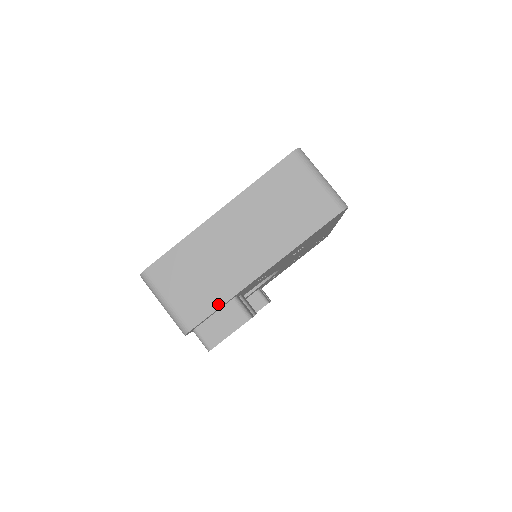
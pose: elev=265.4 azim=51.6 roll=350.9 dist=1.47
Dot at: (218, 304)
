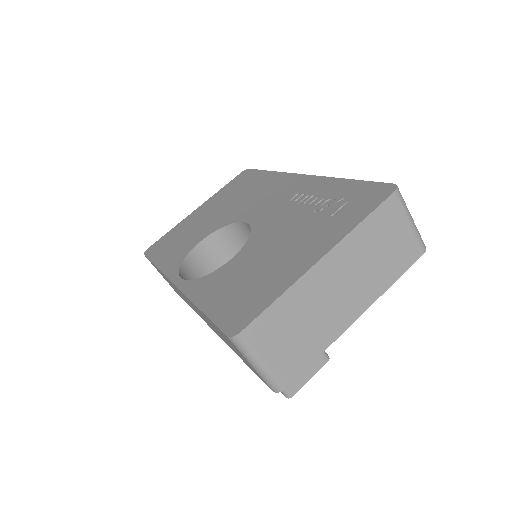
Dot at: (314, 356)
